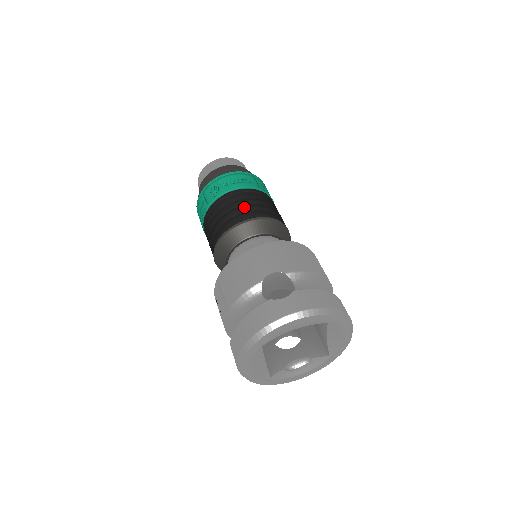
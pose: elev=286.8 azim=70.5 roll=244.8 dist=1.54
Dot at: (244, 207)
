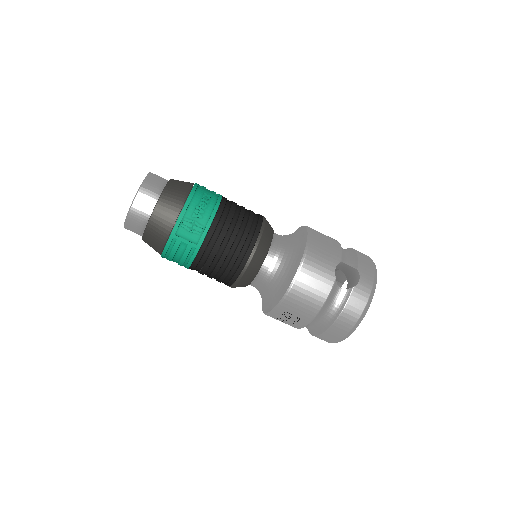
Dot at: (242, 226)
